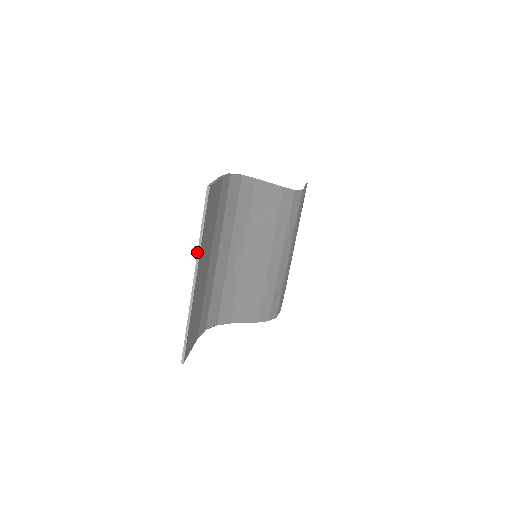
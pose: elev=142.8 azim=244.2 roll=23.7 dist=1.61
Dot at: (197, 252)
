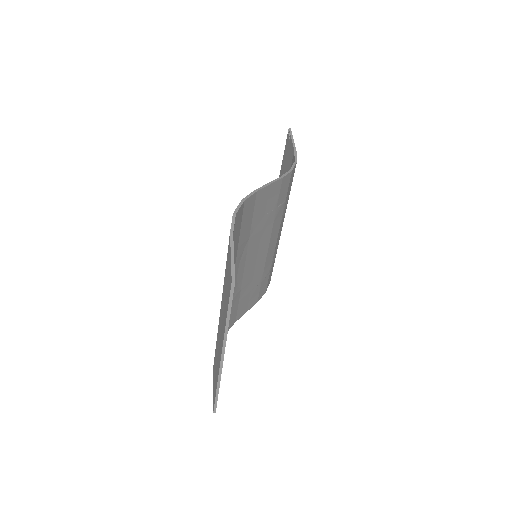
Dot at: (223, 337)
